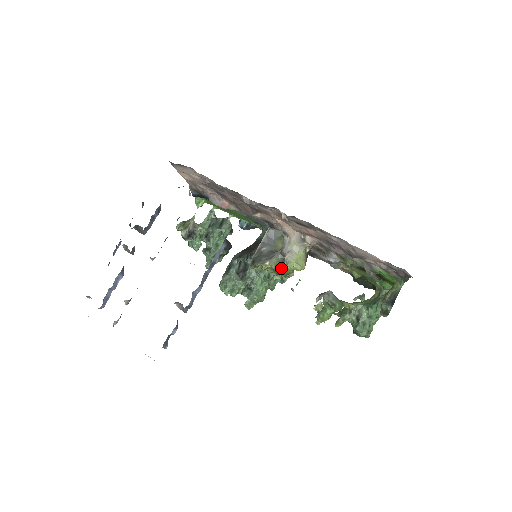
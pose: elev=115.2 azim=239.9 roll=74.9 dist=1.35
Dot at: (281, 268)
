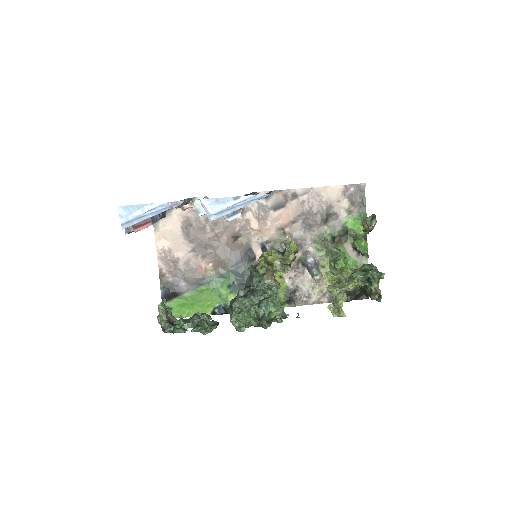
Dot at: (282, 253)
